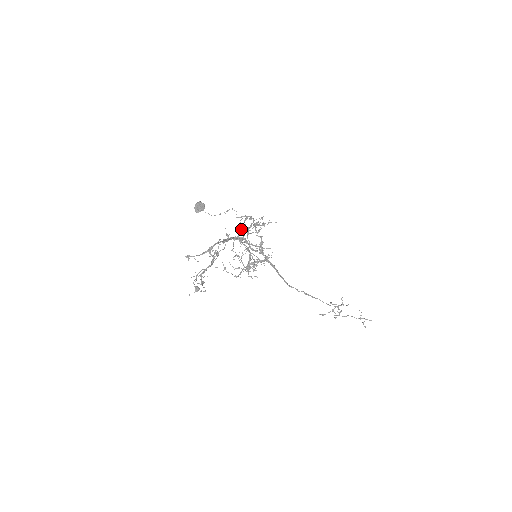
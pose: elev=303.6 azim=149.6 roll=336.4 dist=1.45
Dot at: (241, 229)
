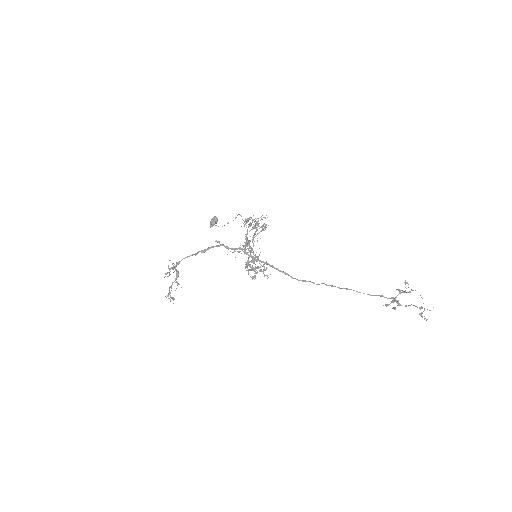
Dot at: occluded
